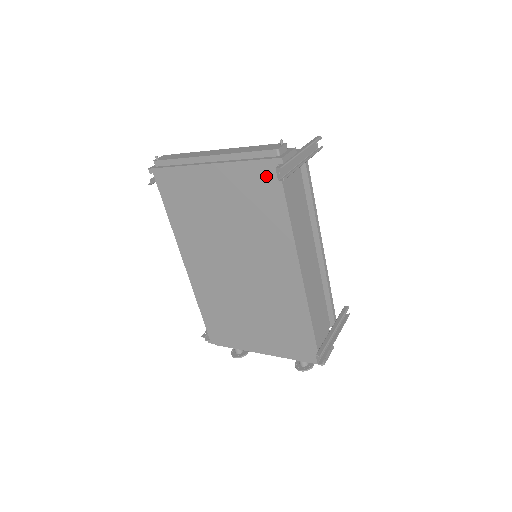
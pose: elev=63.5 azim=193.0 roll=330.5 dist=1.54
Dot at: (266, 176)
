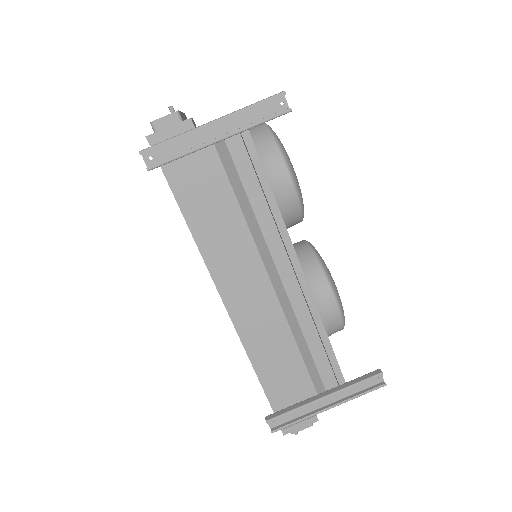
Dot at: occluded
